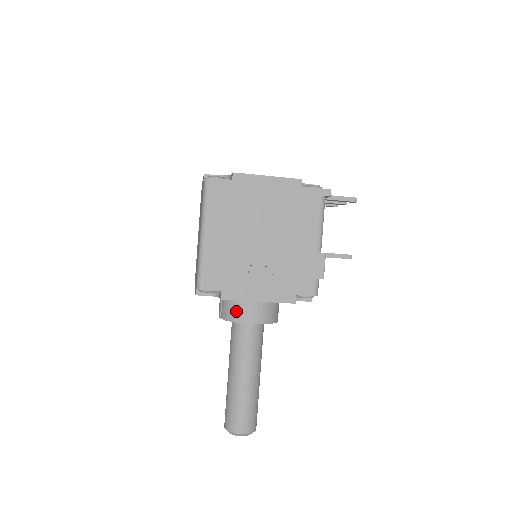
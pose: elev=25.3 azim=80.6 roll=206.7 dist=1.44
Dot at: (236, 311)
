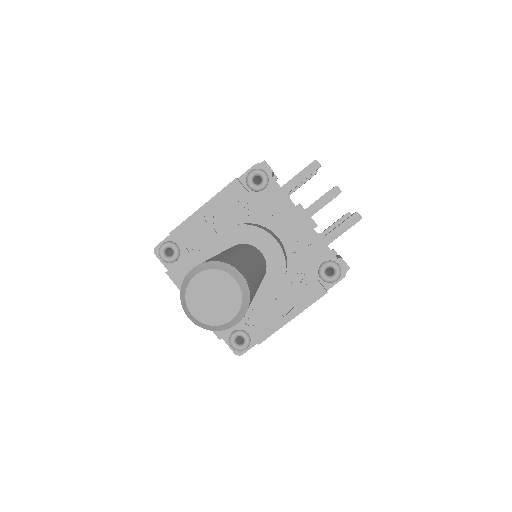
Dot at: occluded
